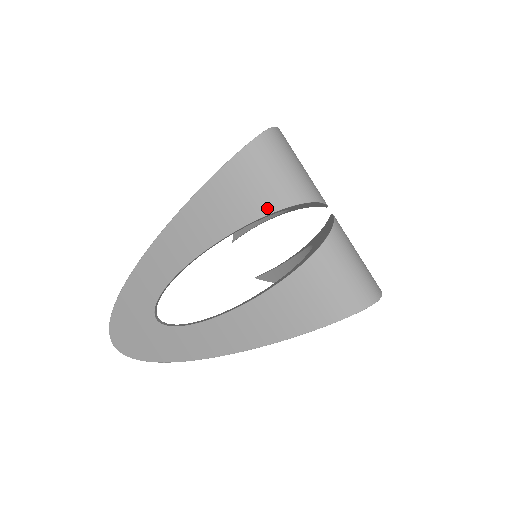
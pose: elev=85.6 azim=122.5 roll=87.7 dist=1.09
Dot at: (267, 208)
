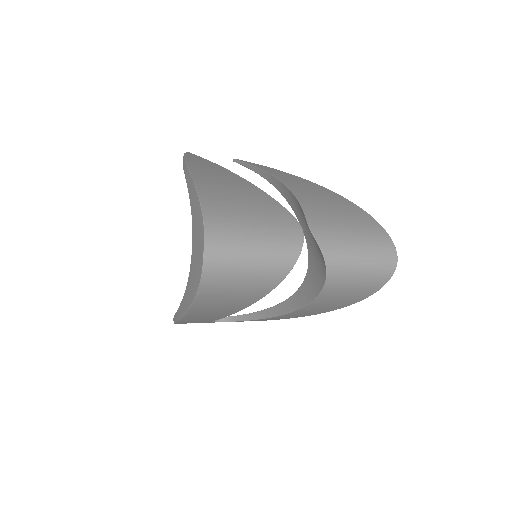
Dot at: (259, 296)
